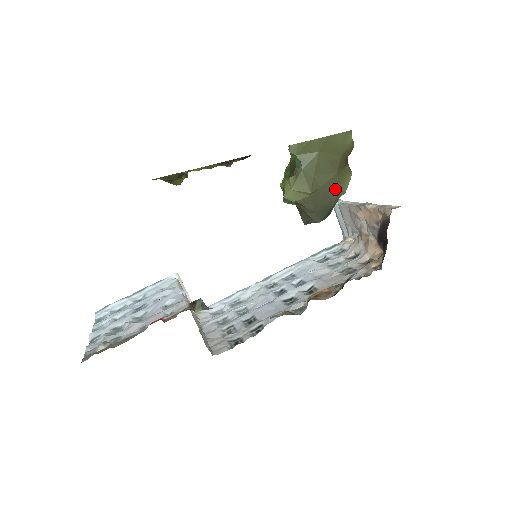
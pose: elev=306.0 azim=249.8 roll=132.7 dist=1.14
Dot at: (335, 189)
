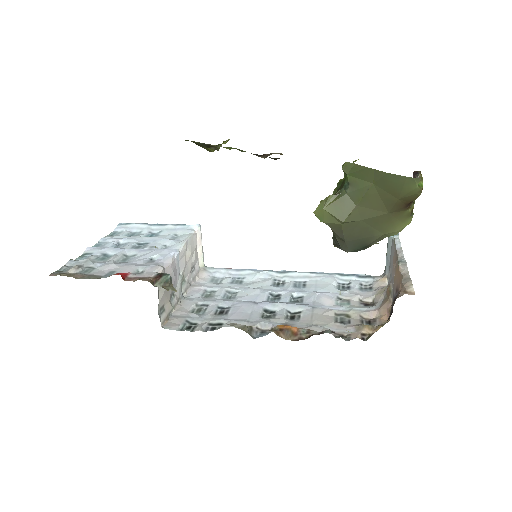
Dot at: (381, 228)
